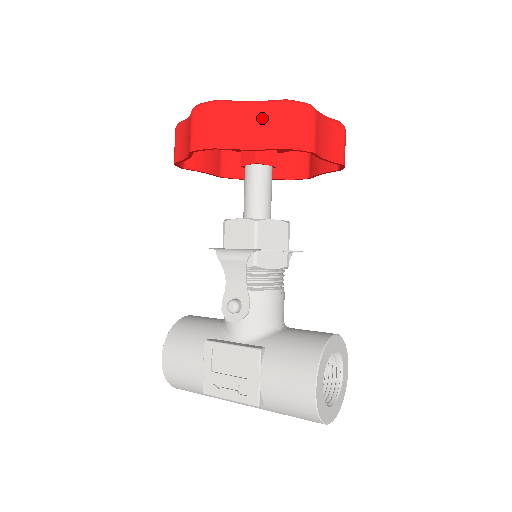
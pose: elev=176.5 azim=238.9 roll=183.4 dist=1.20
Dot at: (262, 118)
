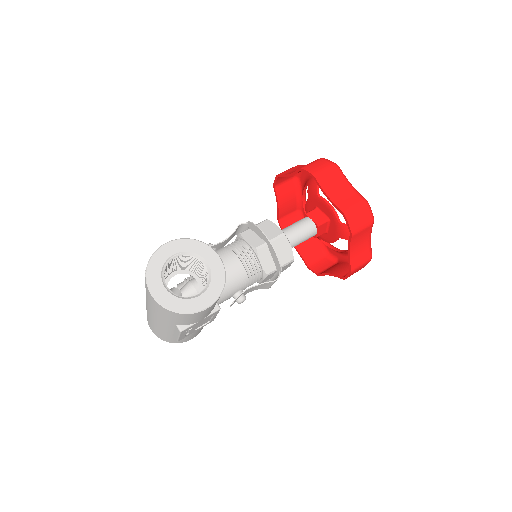
Dot at: occluded
